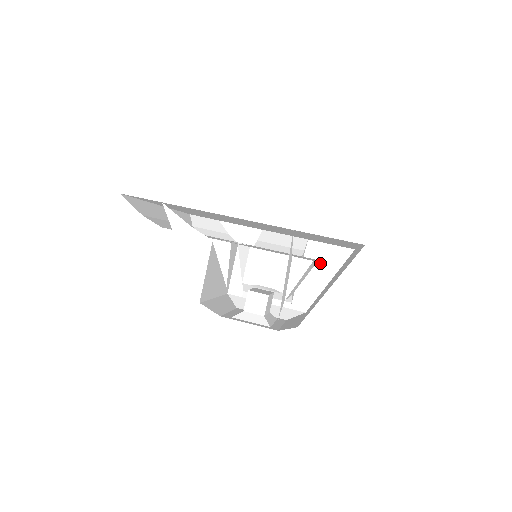
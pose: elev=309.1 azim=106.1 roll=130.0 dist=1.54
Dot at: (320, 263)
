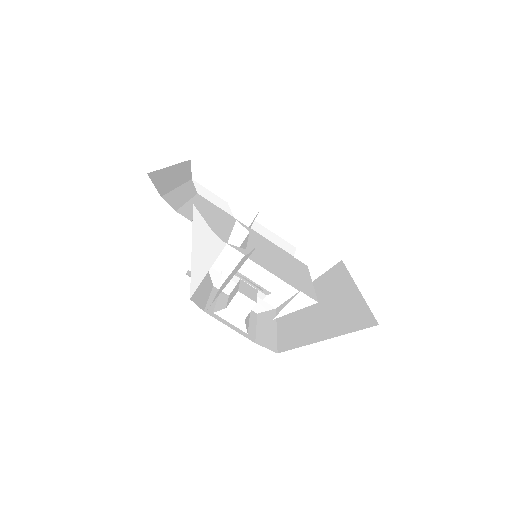
Dot at: (305, 263)
